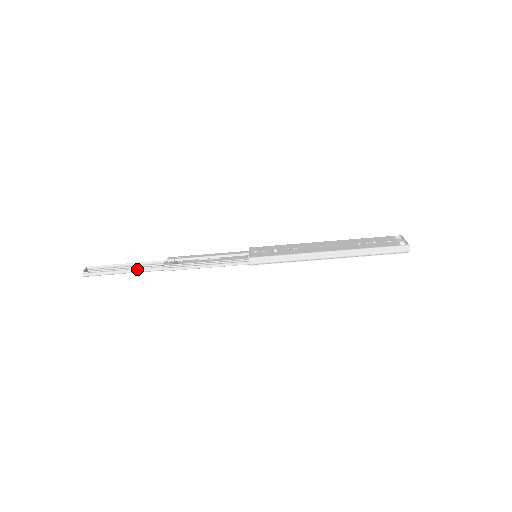
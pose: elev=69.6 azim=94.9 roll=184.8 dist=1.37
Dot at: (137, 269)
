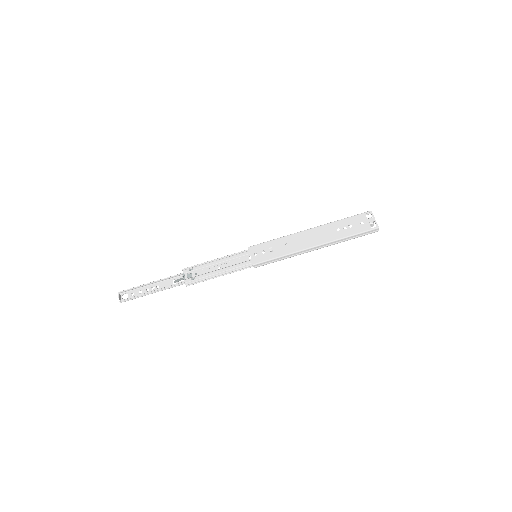
Dot at: (163, 289)
